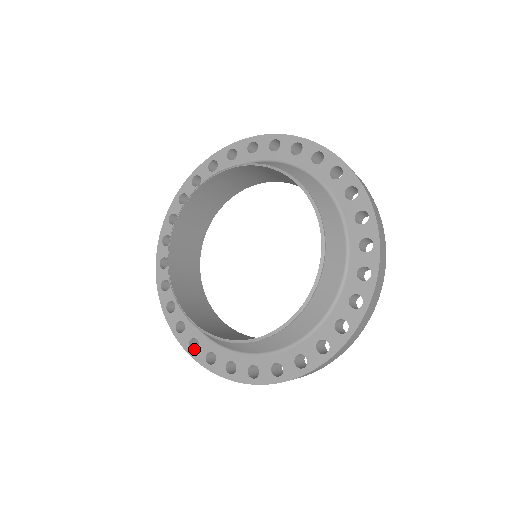
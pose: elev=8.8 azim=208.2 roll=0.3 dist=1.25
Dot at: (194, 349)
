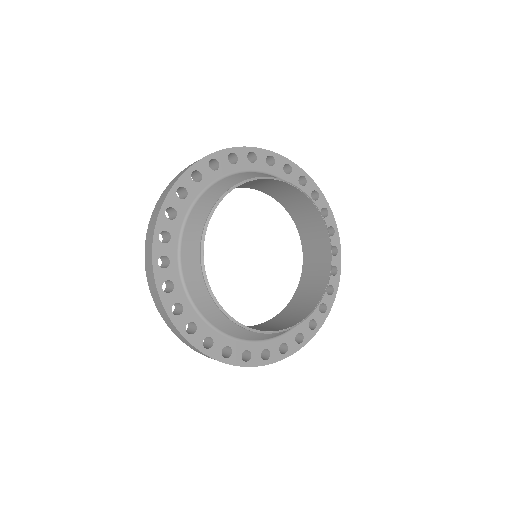
Dot at: (223, 357)
